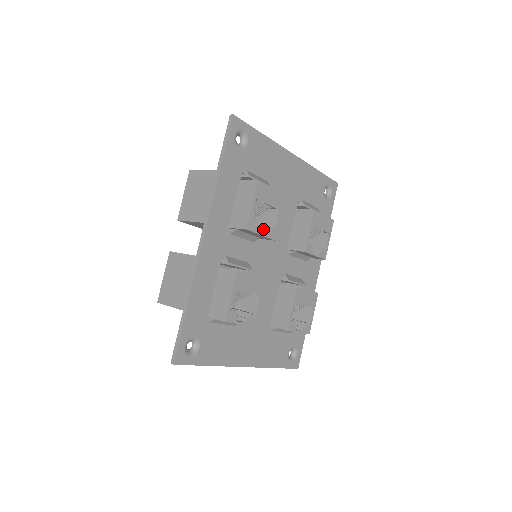
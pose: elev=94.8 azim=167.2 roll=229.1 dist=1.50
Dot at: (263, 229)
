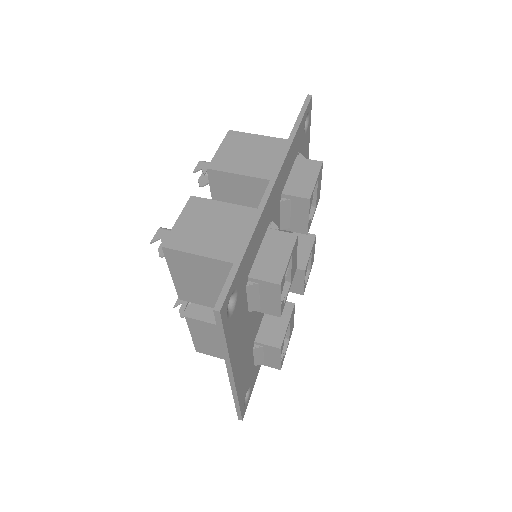
Dot at: occluded
